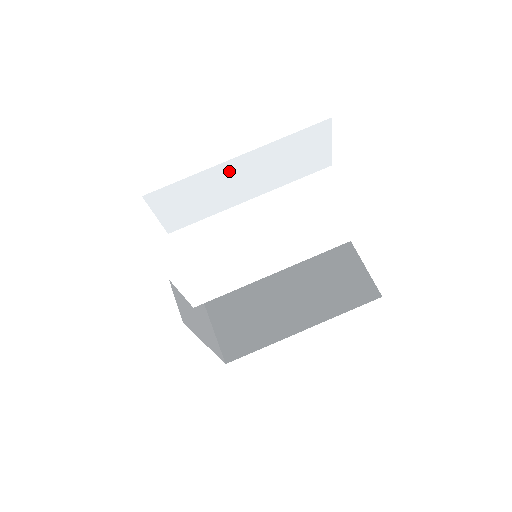
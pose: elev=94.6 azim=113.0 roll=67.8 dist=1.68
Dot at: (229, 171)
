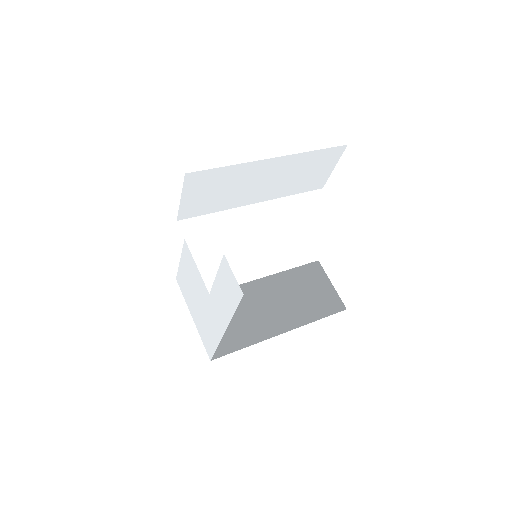
Dot at: (259, 170)
